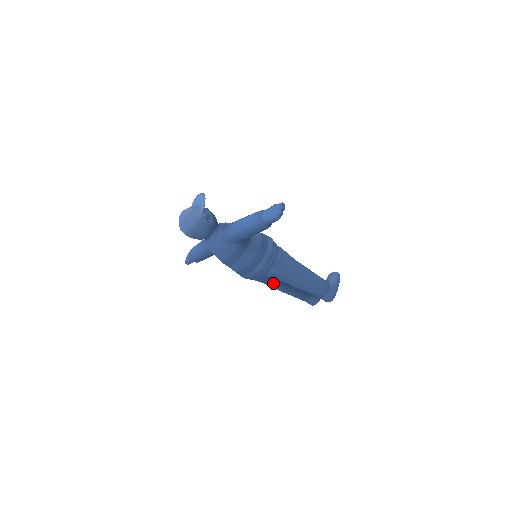
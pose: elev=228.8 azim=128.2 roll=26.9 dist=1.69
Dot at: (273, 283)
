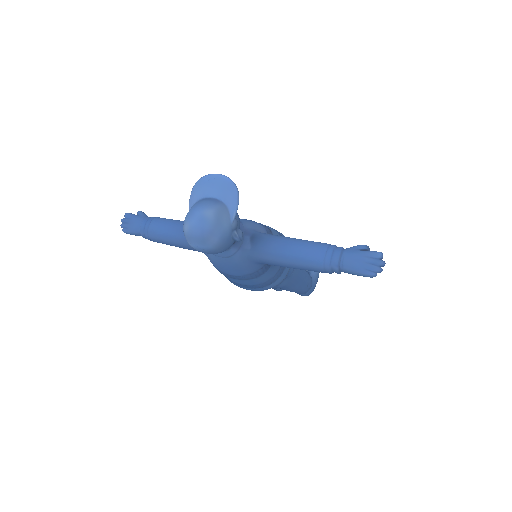
Dot at: occluded
